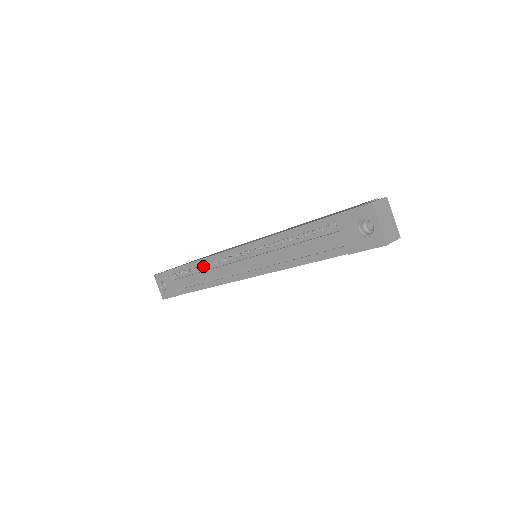
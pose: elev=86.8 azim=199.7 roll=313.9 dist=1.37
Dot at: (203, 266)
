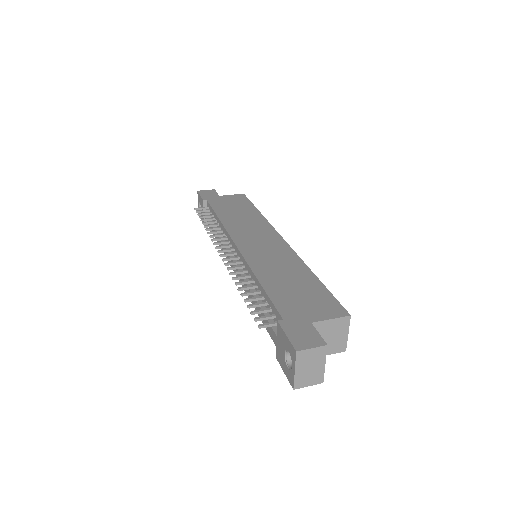
Dot at: (209, 236)
